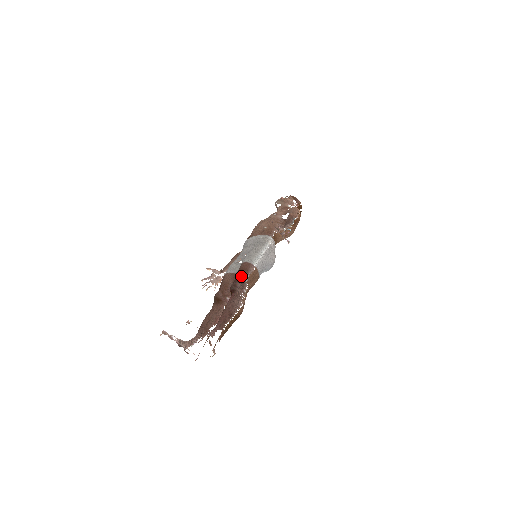
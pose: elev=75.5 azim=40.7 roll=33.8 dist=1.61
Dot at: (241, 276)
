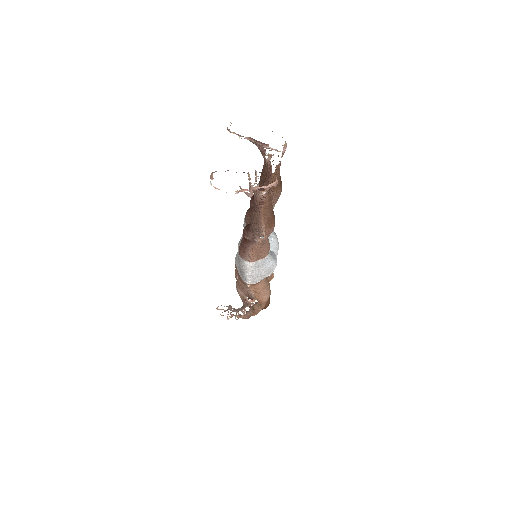
Dot at: occluded
